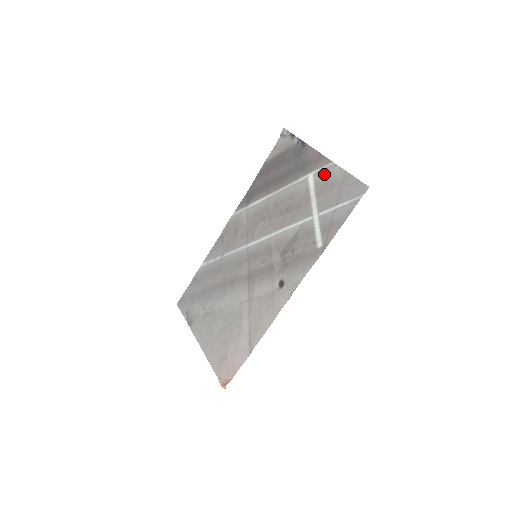
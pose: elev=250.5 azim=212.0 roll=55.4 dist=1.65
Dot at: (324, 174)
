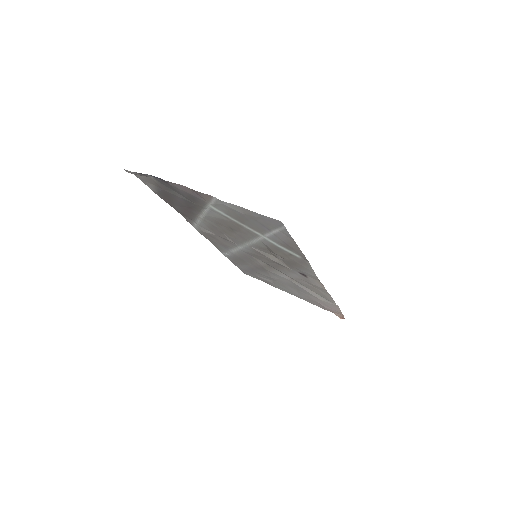
Dot at: (222, 208)
